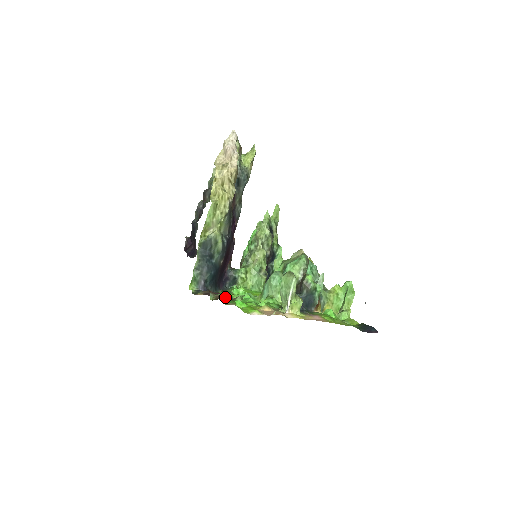
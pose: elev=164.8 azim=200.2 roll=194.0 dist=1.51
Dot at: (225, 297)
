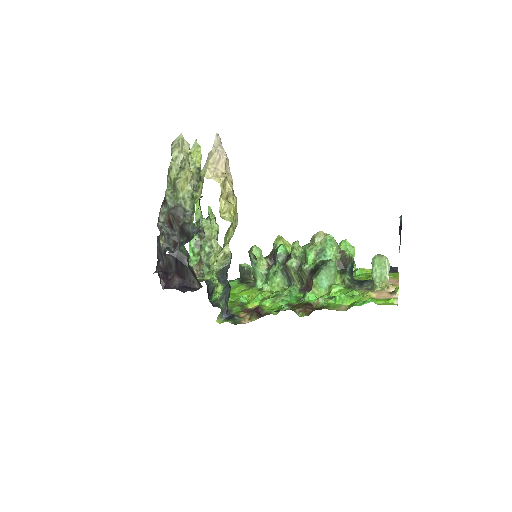
Dot at: (307, 307)
